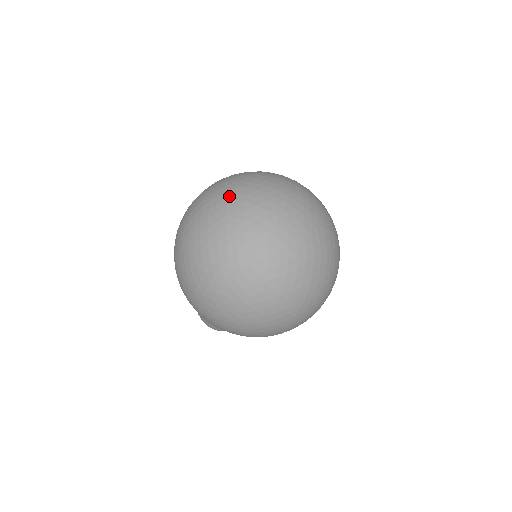
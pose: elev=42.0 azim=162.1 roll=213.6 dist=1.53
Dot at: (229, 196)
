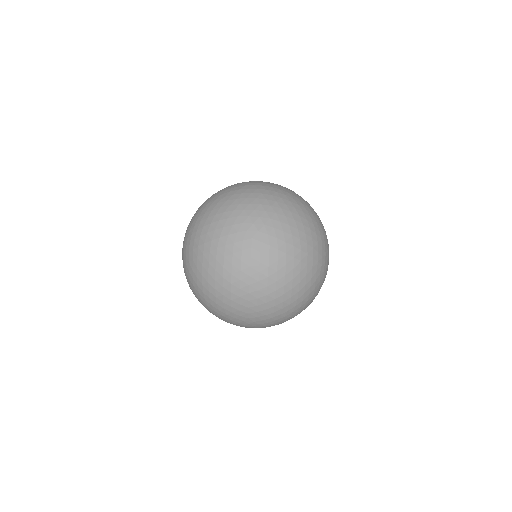
Dot at: (202, 204)
